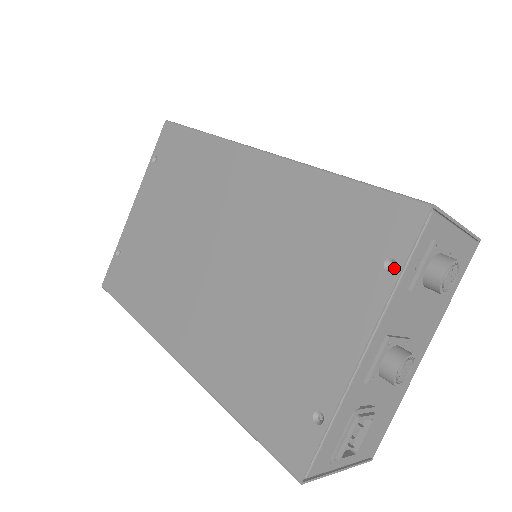
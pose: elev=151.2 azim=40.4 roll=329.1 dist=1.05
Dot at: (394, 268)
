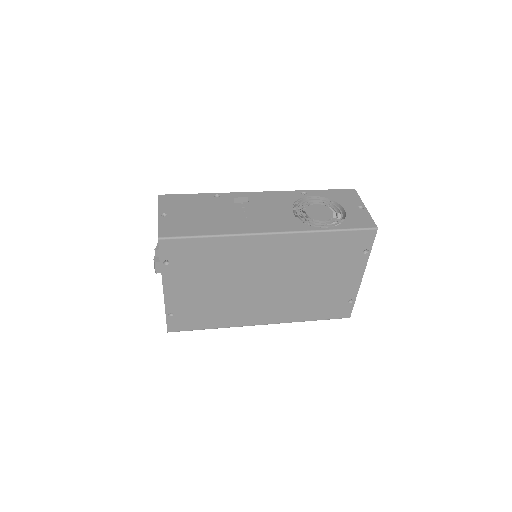
Dot at: (367, 251)
